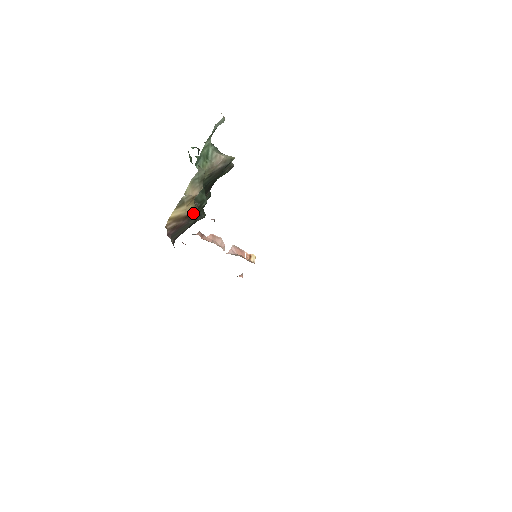
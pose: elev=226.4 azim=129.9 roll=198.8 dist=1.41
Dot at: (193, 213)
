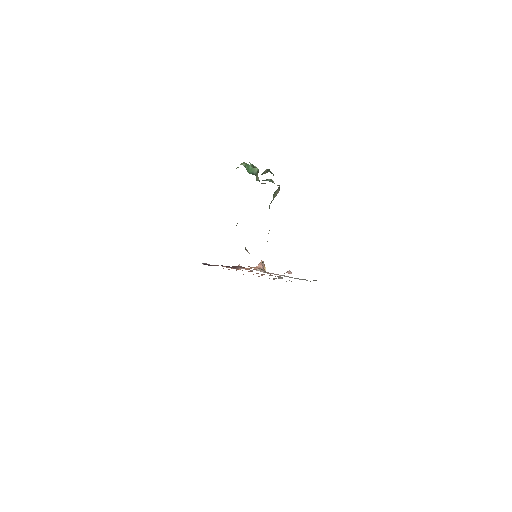
Dot at: occluded
